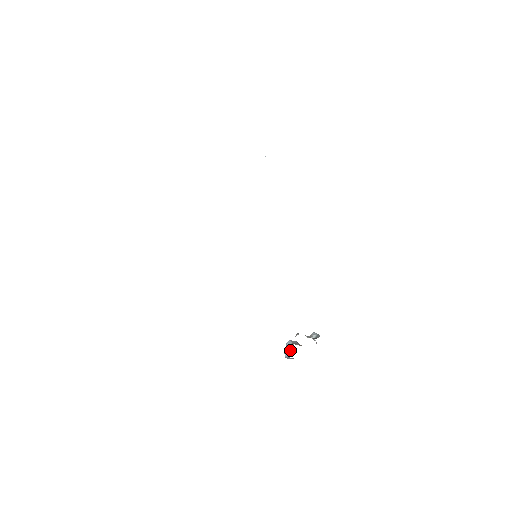
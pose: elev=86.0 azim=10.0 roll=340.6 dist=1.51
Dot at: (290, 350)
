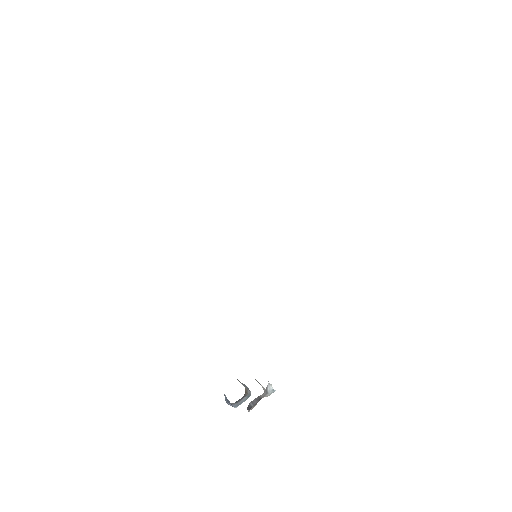
Dot at: occluded
